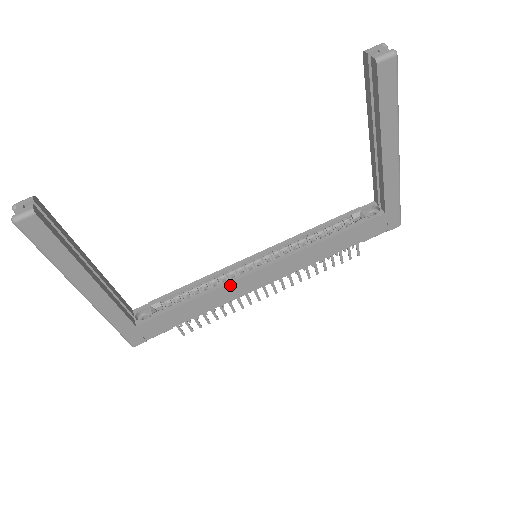
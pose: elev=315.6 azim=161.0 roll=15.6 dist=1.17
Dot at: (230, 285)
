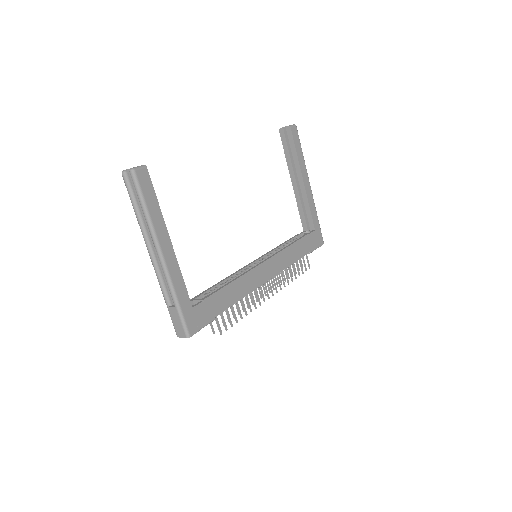
Dot at: (248, 274)
